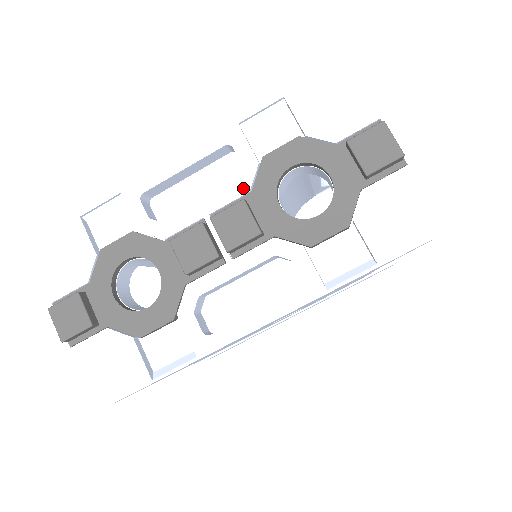
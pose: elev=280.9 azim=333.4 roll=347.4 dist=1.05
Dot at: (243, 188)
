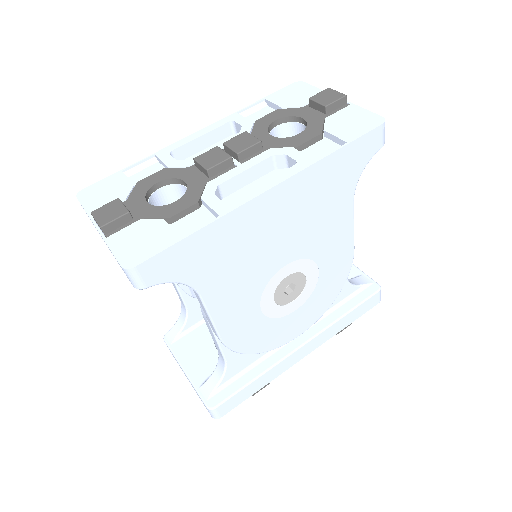
Dot at: occluded
